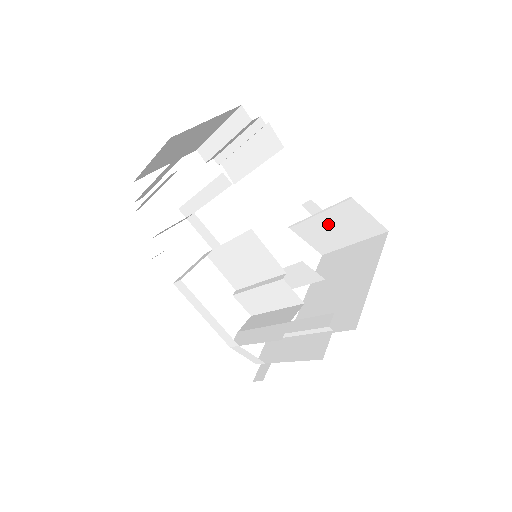
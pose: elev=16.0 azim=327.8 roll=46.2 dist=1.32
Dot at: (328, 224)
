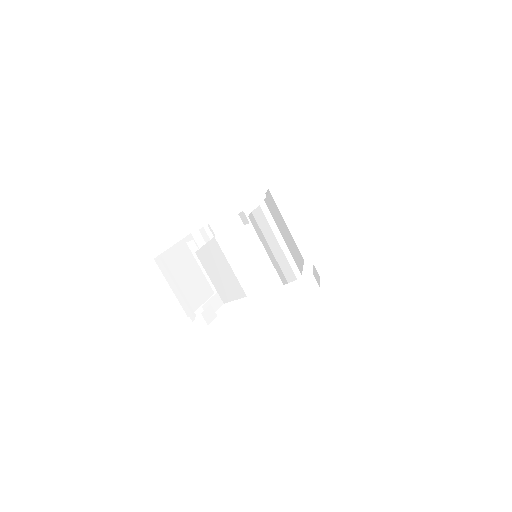
Dot at: (298, 217)
